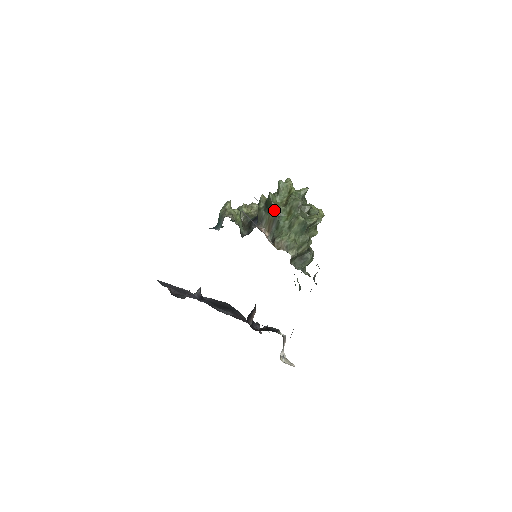
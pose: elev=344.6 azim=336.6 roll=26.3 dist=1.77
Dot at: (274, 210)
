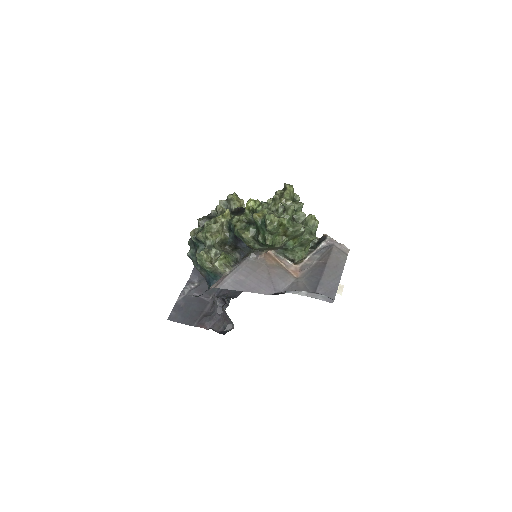
Dot at: occluded
